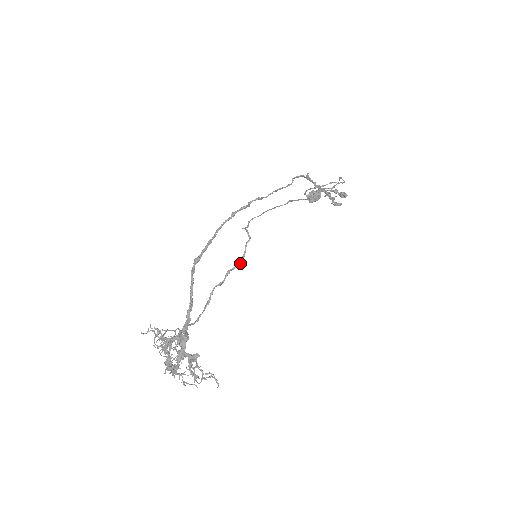
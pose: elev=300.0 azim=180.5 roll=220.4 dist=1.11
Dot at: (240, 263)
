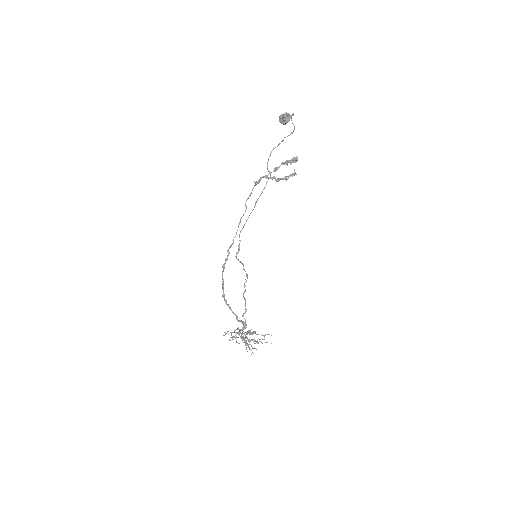
Dot at: (247, 278)
